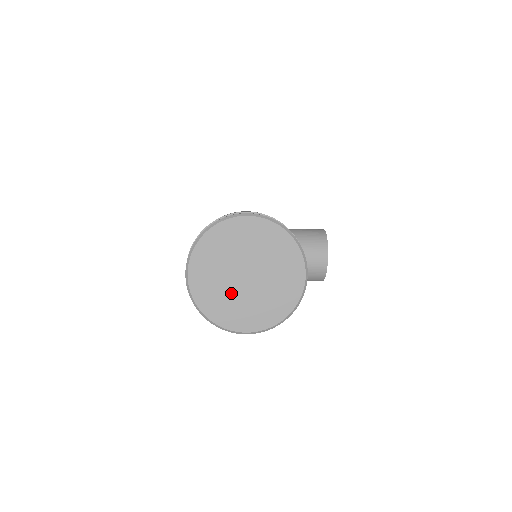
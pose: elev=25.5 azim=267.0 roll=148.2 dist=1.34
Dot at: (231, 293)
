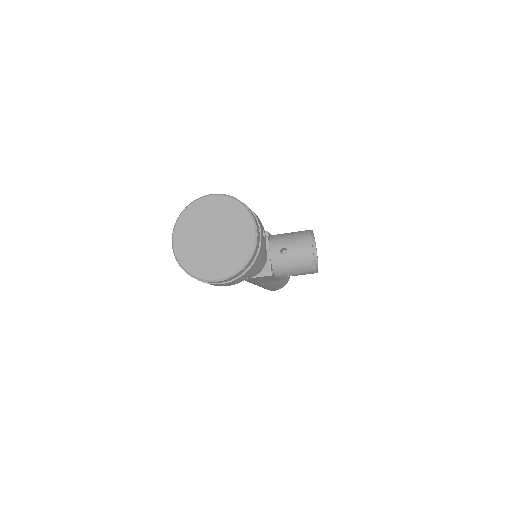
Dot at: (203, 252)
